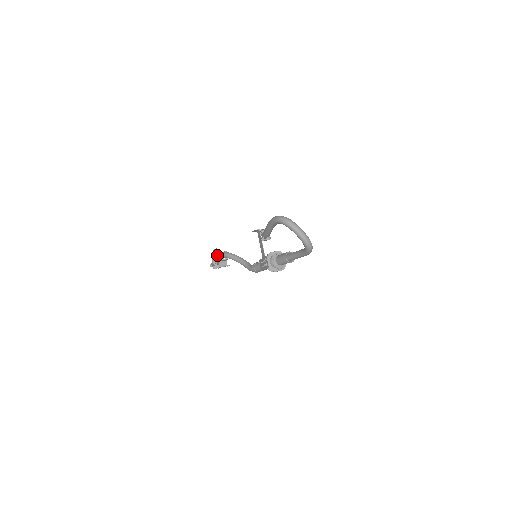
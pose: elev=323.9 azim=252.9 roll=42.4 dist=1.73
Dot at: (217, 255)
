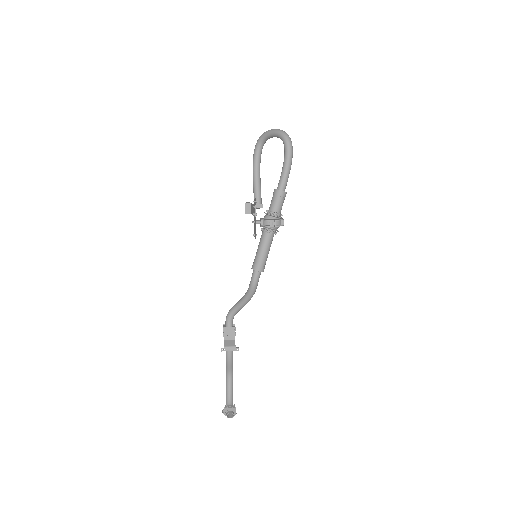
Dot at: occluded
